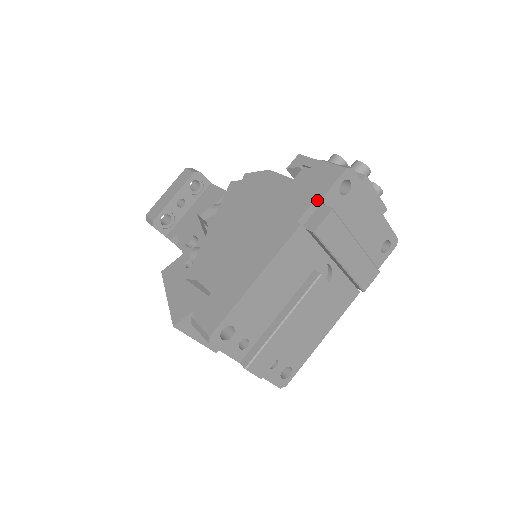
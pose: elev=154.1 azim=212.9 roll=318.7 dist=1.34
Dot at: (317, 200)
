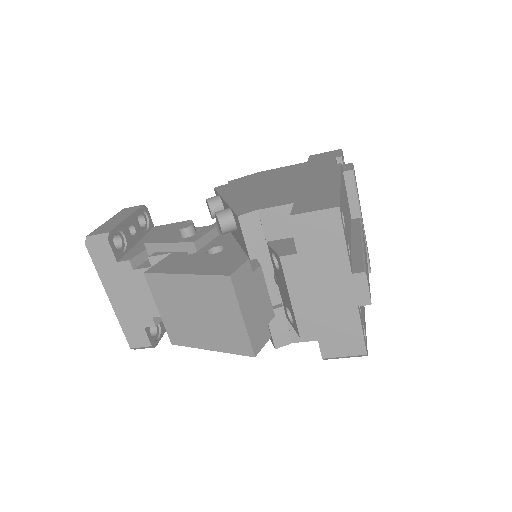
Dot at: (336, 160)
